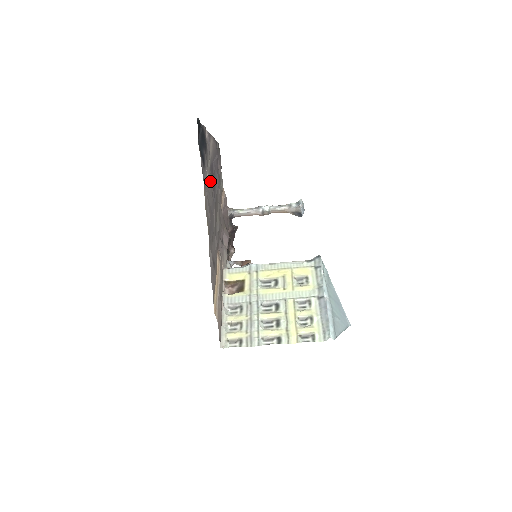
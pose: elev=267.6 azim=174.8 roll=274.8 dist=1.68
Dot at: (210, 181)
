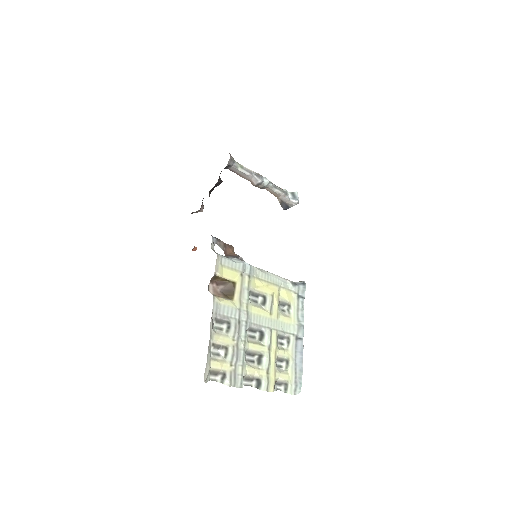
Dot at: occluded
